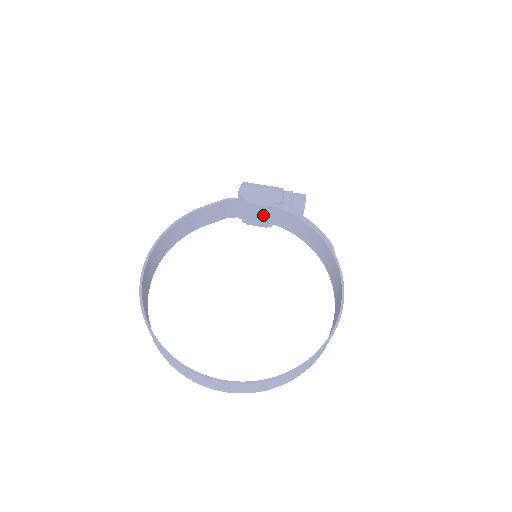
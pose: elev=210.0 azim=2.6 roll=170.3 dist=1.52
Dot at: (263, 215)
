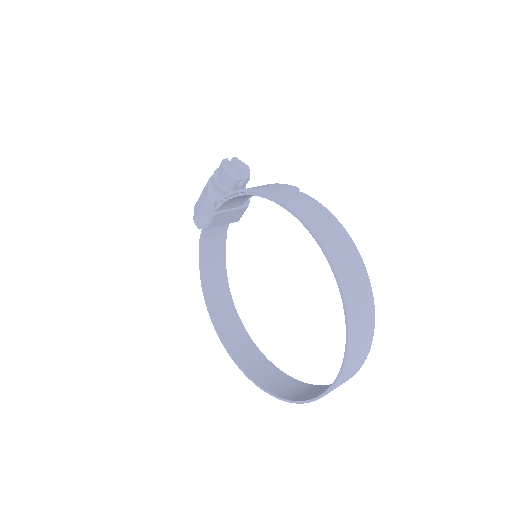
Dot at: (227, 215)
